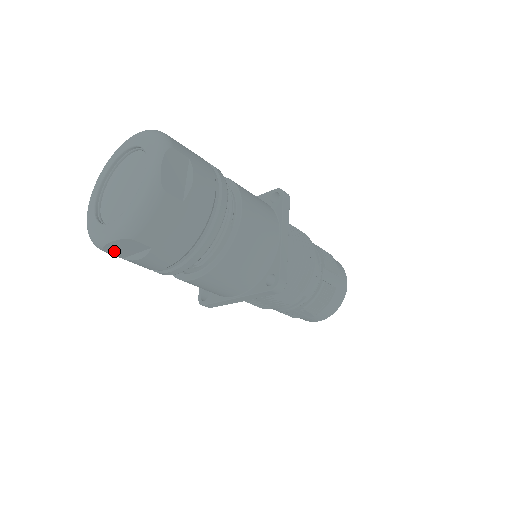
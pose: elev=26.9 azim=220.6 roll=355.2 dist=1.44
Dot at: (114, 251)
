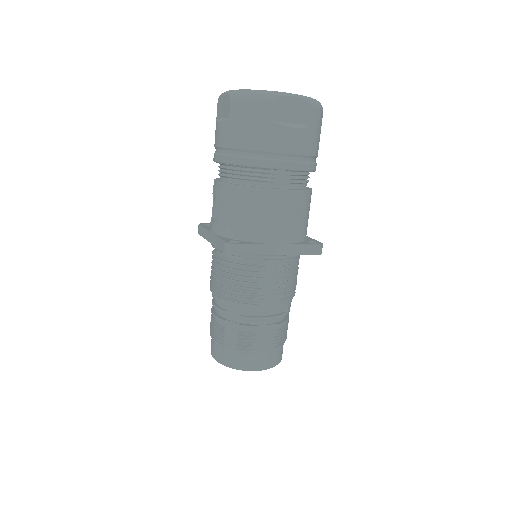
Dot at: (280, 108)
